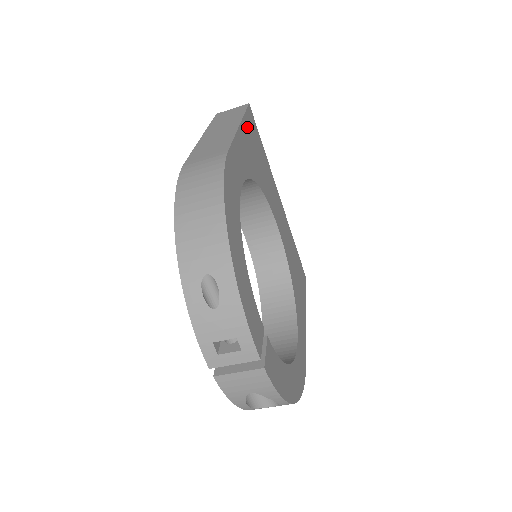
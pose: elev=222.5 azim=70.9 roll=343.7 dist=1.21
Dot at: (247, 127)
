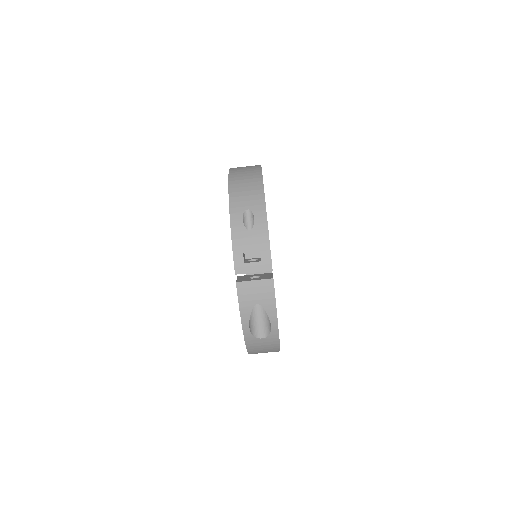
Dot at: occluded
